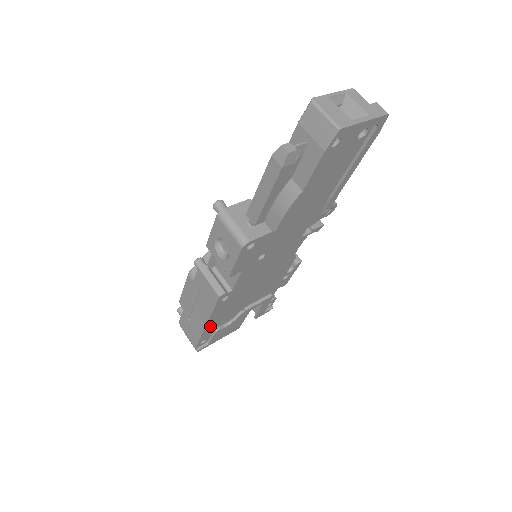
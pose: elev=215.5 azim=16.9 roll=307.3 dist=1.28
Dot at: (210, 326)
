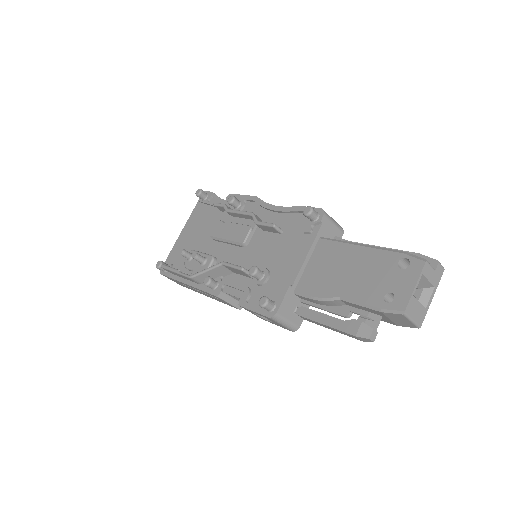
Dot at: occluded
